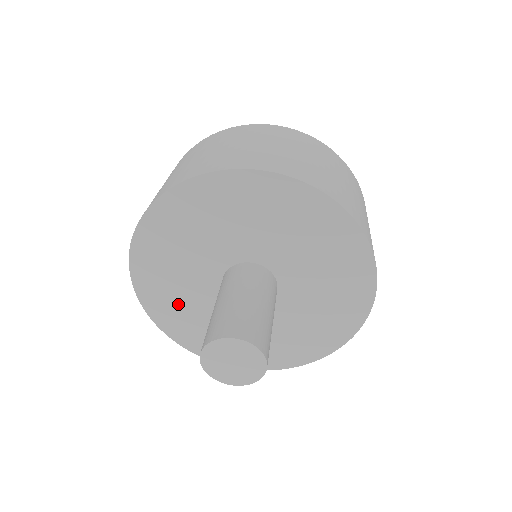
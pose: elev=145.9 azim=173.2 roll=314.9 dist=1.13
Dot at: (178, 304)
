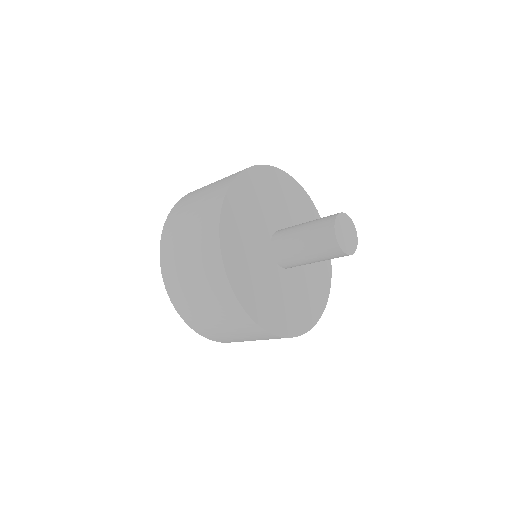
Dot at: (266, 297)
